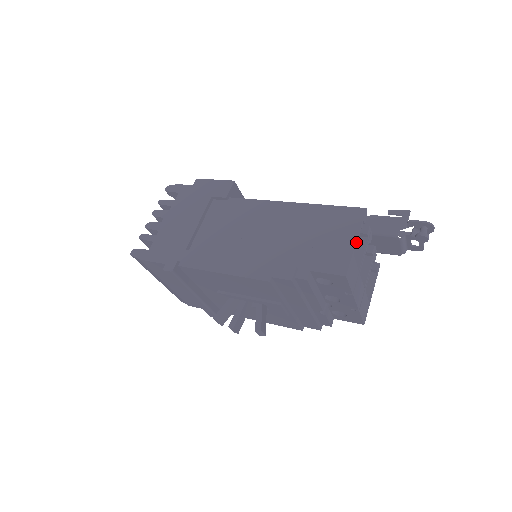
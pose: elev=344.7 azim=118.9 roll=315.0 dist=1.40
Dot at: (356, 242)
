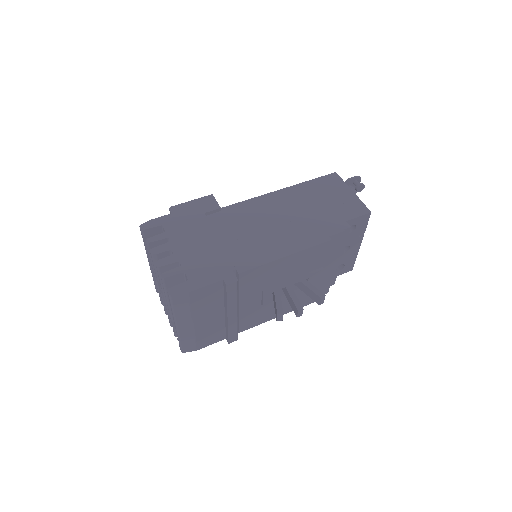
Dot at: (353, 192)
